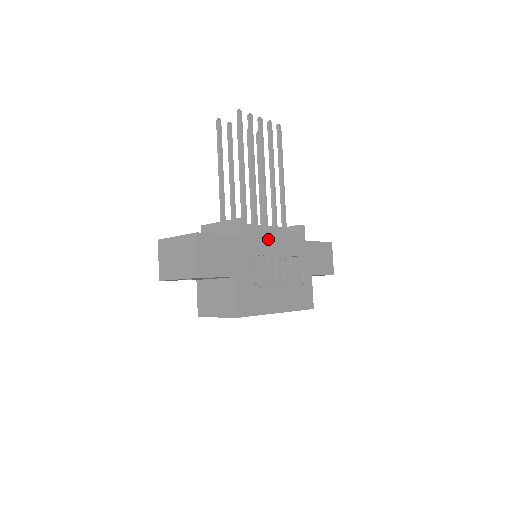
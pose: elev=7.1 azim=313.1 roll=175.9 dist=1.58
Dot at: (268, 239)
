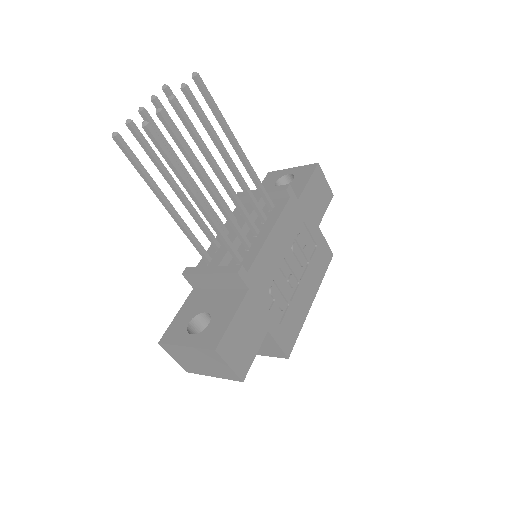
Dot at: (270, 252)
